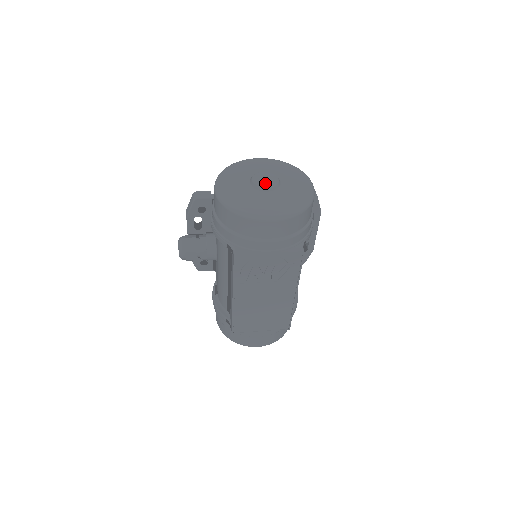
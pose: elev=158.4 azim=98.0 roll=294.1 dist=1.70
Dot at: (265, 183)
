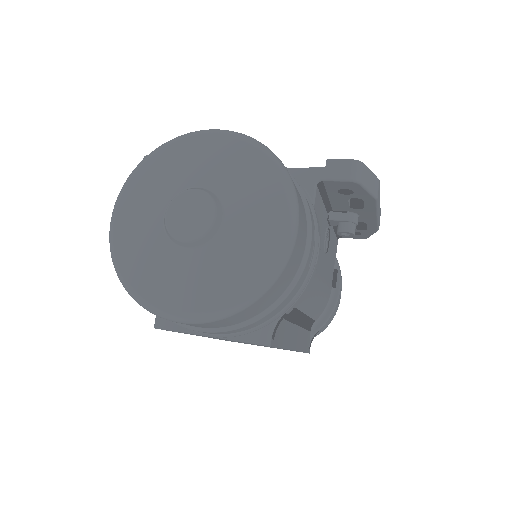
Dot at: (185, 228)
